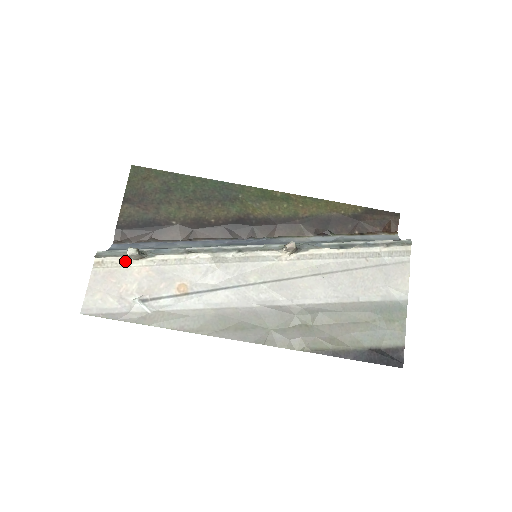
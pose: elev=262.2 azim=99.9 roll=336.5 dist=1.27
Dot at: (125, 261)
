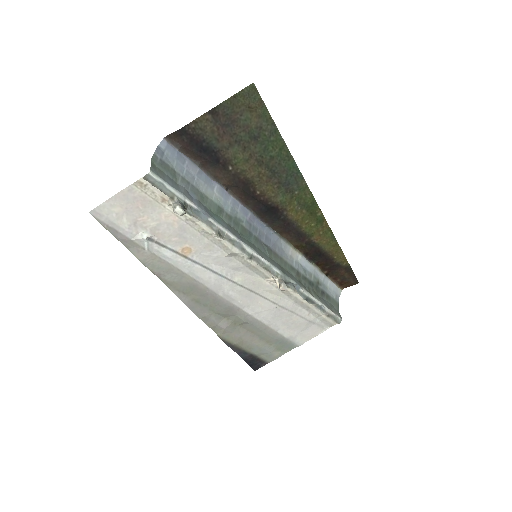
Dot at: (165, 200)
